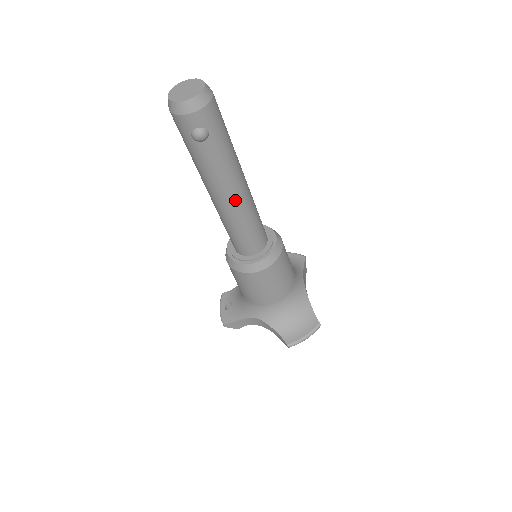
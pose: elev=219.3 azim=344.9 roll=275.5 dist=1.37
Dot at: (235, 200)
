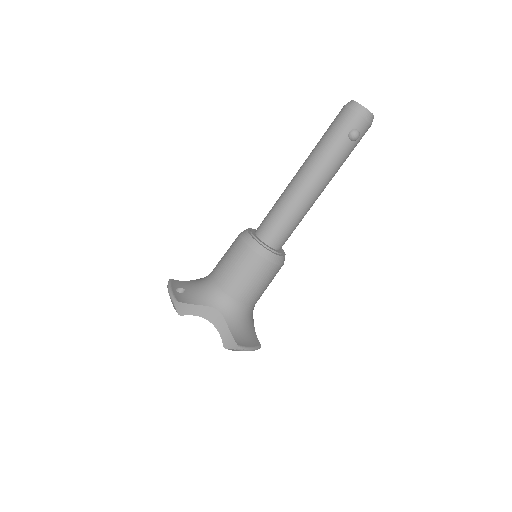
Dot at: (315, 195)
